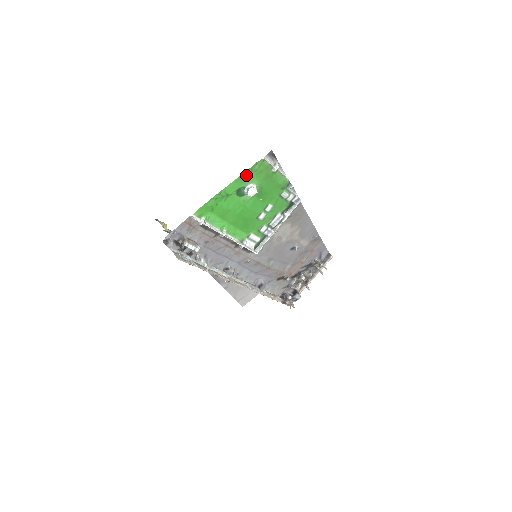
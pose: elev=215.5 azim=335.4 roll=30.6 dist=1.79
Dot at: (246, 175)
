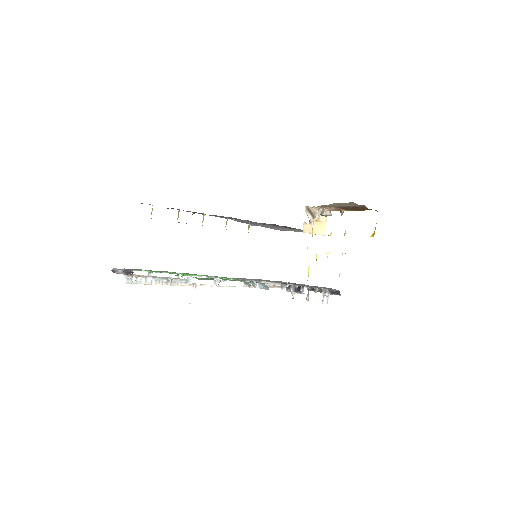
Dot at: occluded
